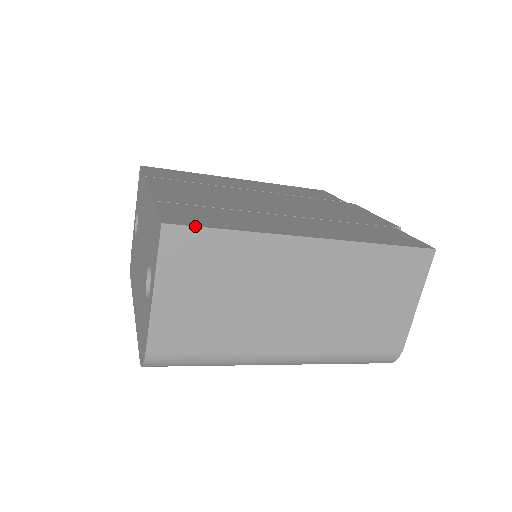
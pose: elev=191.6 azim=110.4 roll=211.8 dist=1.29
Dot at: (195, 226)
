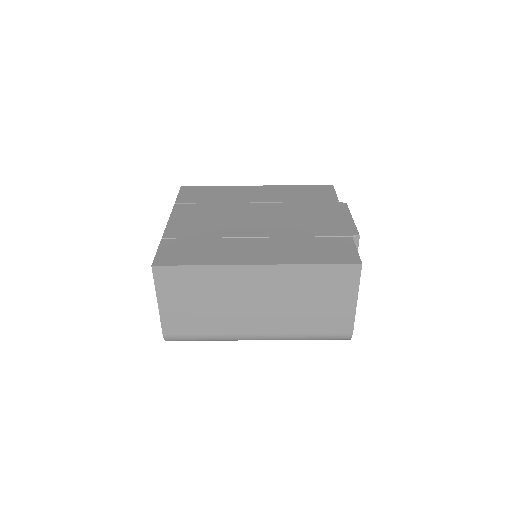
Dot at: (172, 265)
